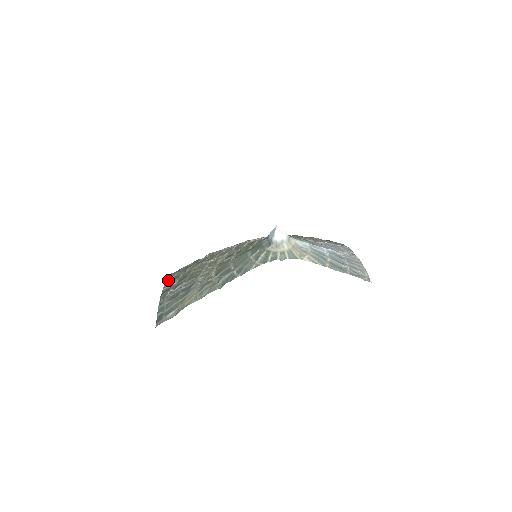
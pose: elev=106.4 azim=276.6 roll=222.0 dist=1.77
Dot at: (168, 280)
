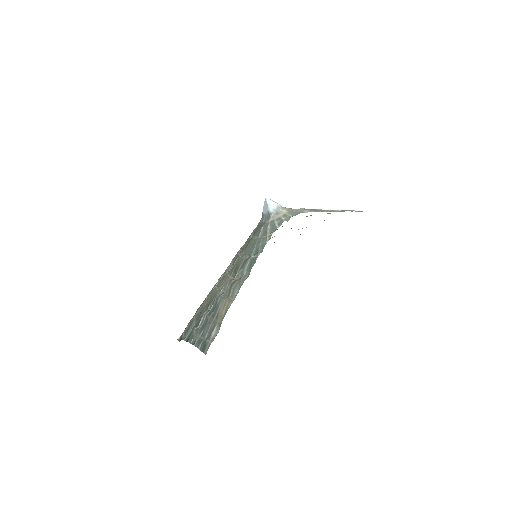
Dot at: (182, 335)
